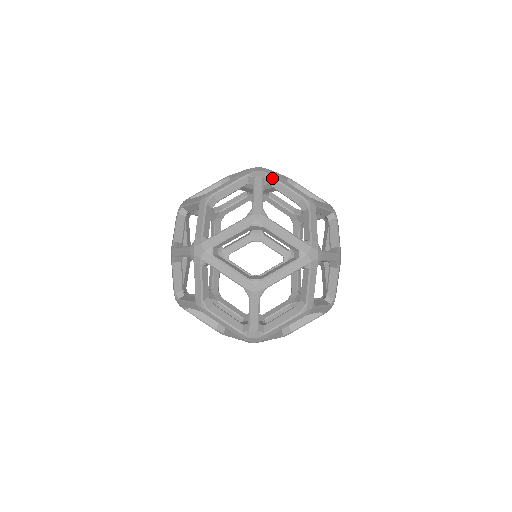
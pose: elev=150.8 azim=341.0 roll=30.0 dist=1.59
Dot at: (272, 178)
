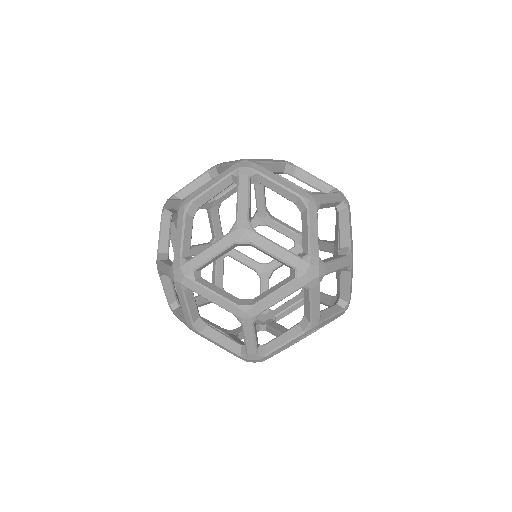
Dot at: (261, 175)
